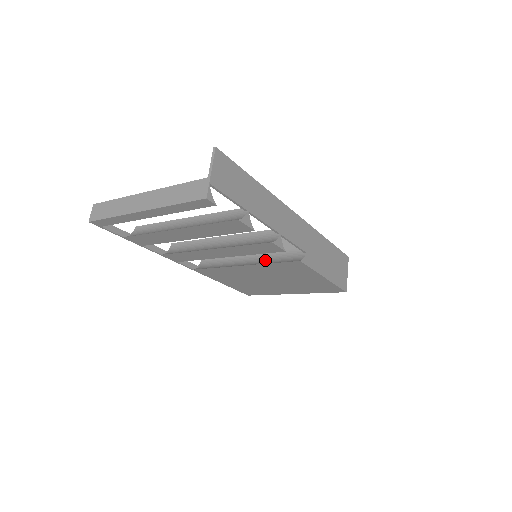
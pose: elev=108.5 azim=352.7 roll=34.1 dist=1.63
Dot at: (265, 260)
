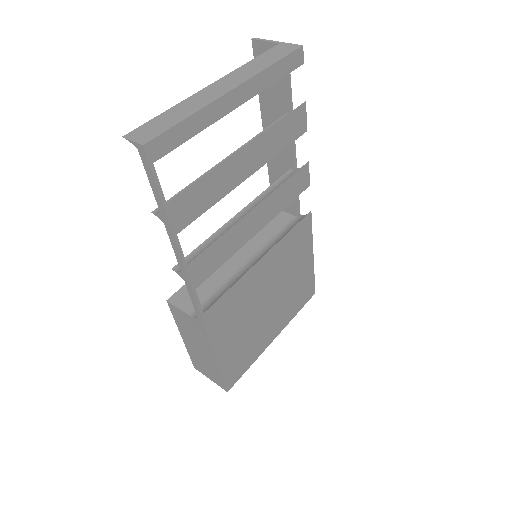
Dot at: (274, 244)
